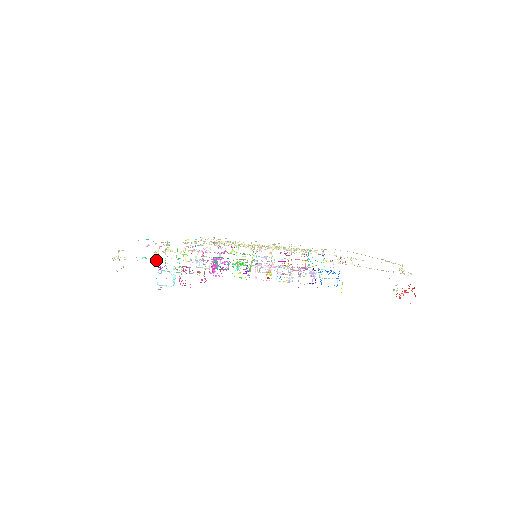
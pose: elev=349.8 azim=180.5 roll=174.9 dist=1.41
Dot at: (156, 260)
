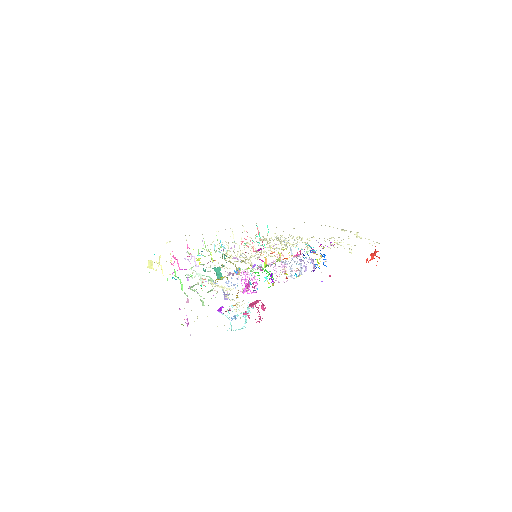
Dot at: occluded
